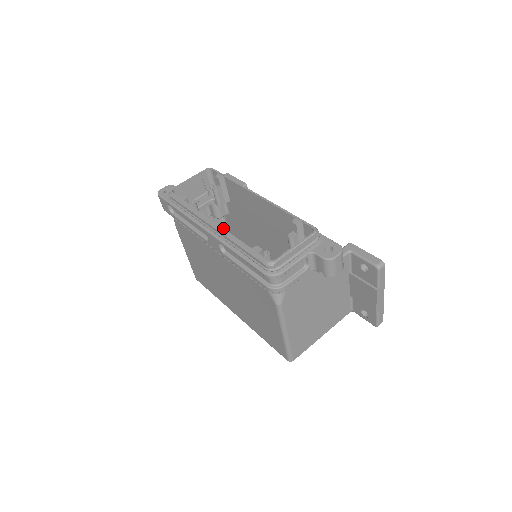
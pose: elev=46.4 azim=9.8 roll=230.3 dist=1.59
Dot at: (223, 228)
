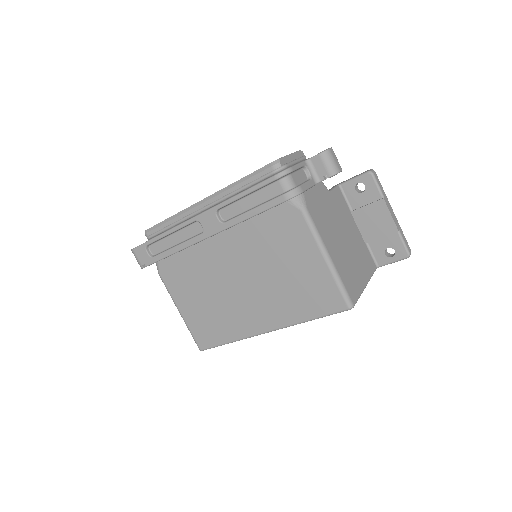
Dot at: (214, 193)
